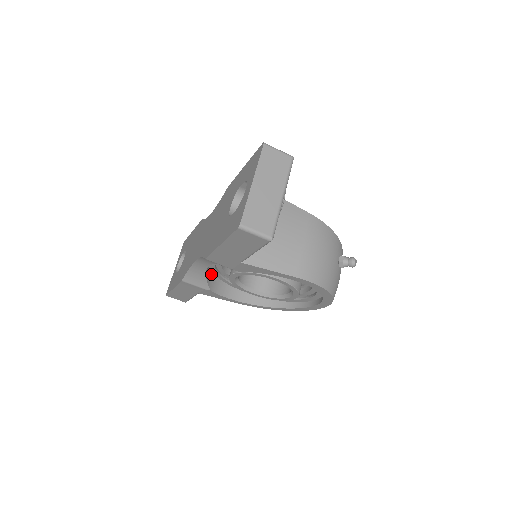
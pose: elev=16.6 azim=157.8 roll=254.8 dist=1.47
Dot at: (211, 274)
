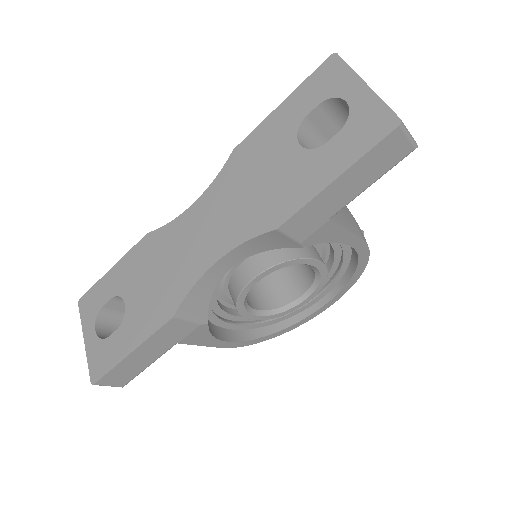
Dot at: occluded
